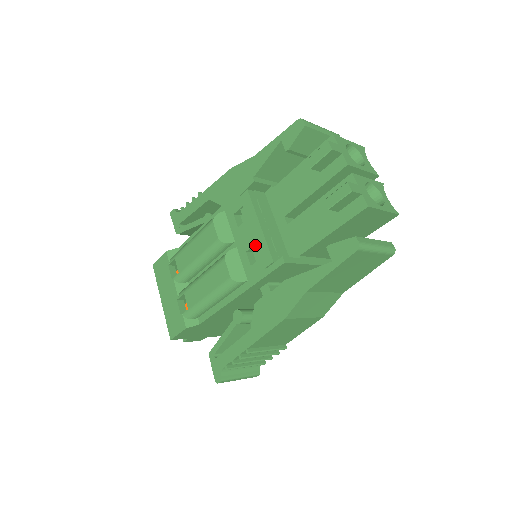
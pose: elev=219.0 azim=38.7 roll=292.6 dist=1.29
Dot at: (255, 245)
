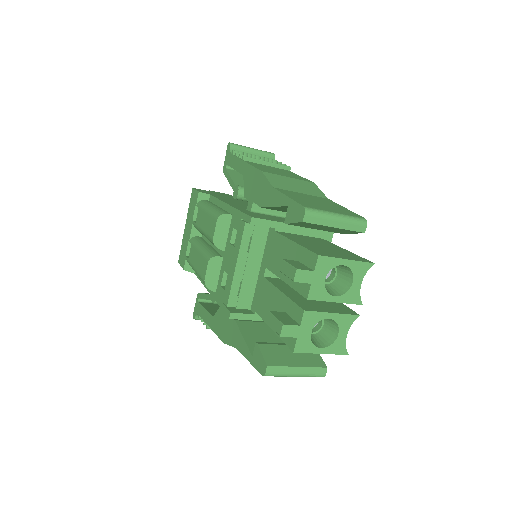
Dot at: (229, 274)
